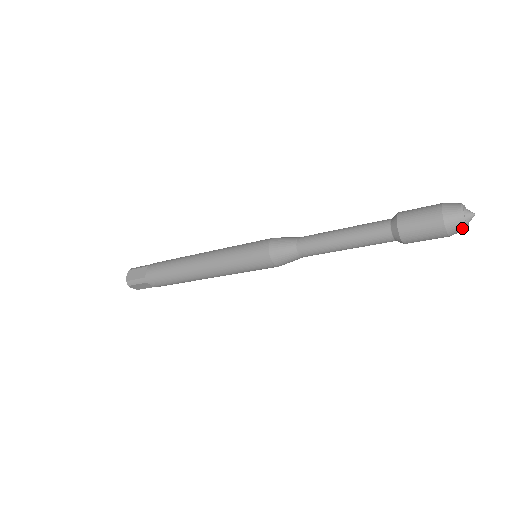
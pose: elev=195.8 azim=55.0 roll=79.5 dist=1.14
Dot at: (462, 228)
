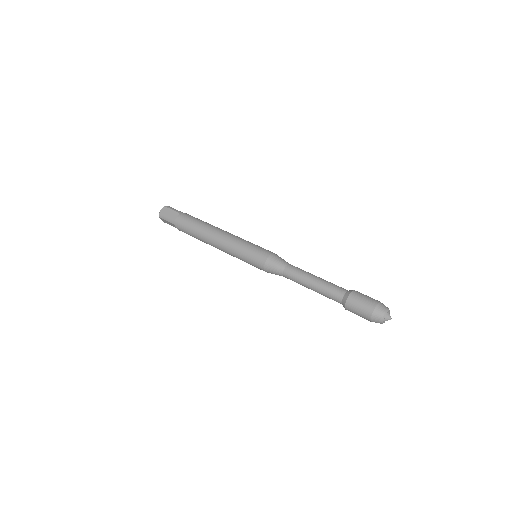
Dot at: (380, 323)
